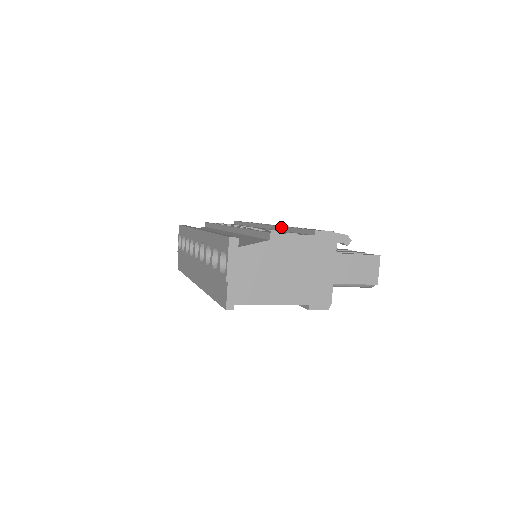
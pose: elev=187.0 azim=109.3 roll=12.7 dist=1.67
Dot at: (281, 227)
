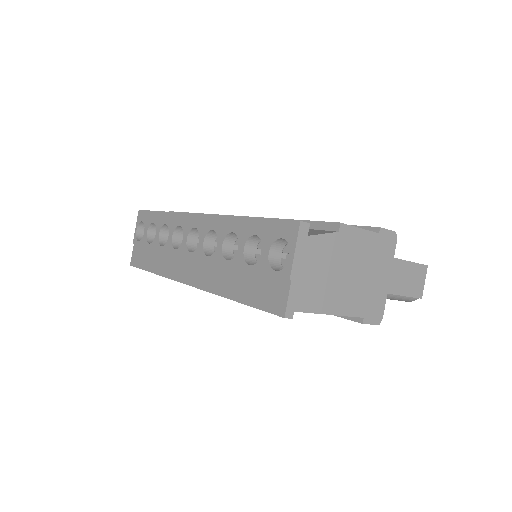
Dot at: occluded
